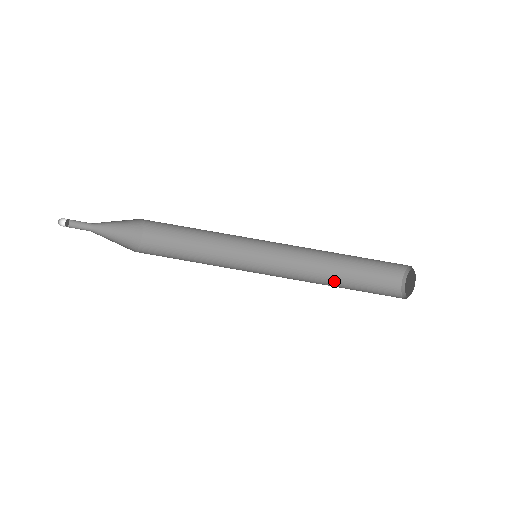
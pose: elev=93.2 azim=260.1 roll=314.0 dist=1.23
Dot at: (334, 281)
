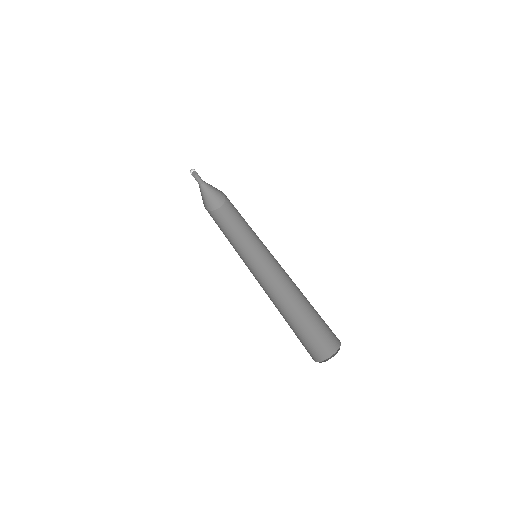
Dot at: (290, 312)
